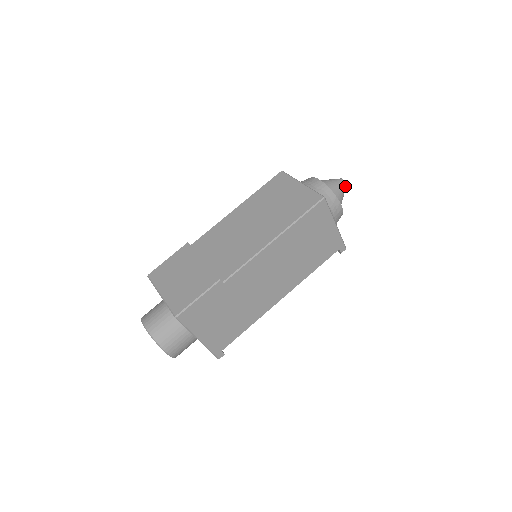
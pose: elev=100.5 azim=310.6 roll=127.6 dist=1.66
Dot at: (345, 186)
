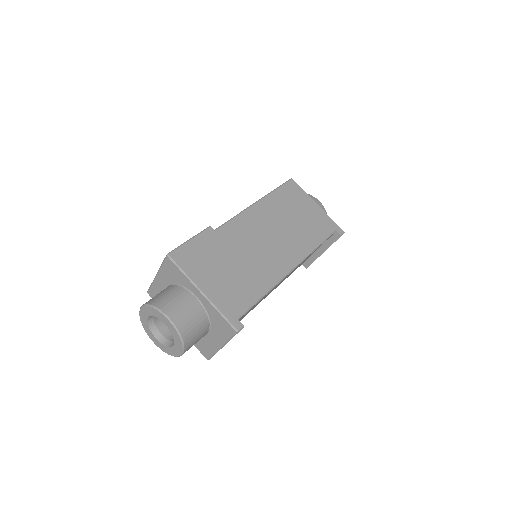
Dot at: occluded
